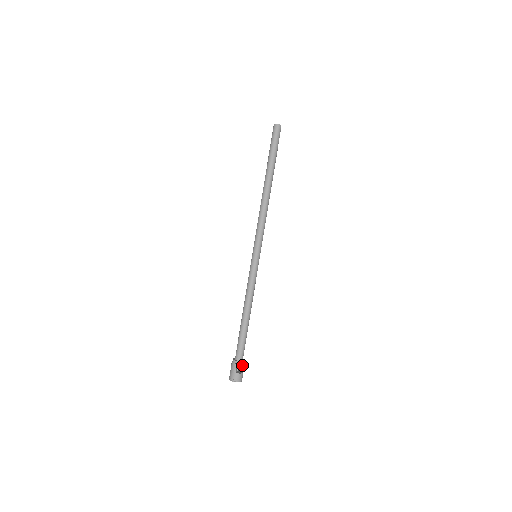
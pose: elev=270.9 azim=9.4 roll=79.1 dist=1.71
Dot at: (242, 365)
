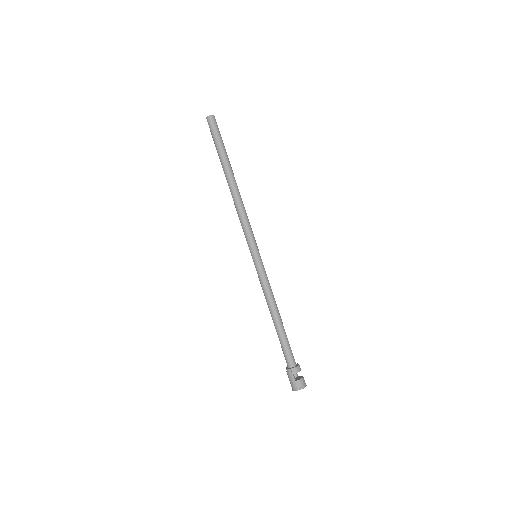
Dot at: (297, 370)
